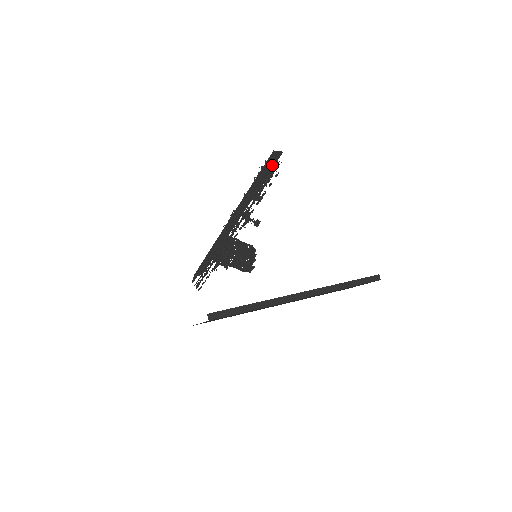
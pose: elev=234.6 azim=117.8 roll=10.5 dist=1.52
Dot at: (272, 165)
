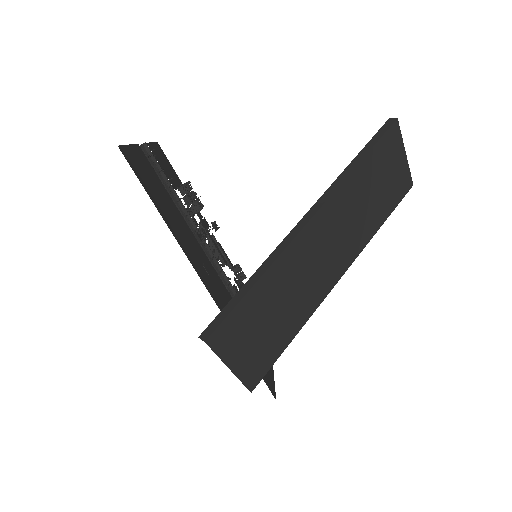
Dot at: (154, 164)
